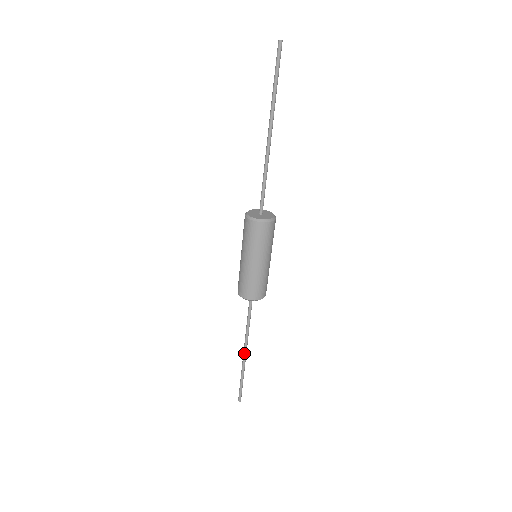
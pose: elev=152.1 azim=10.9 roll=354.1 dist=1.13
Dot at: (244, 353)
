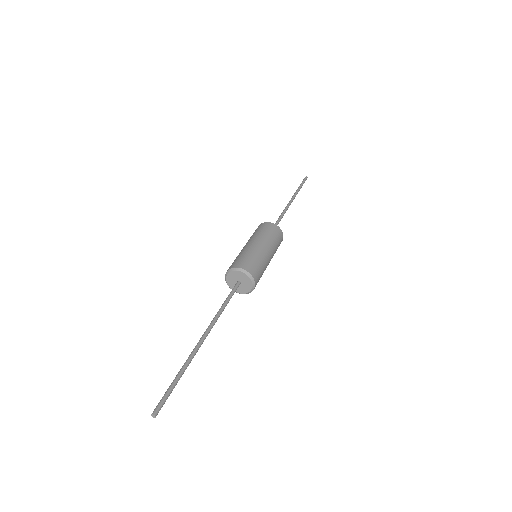
Dot at: (203, 338)
